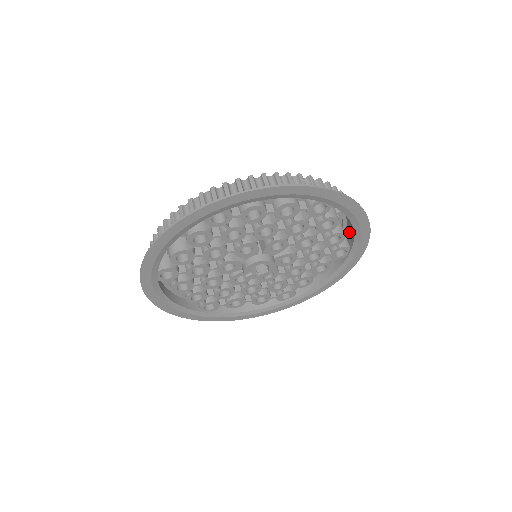
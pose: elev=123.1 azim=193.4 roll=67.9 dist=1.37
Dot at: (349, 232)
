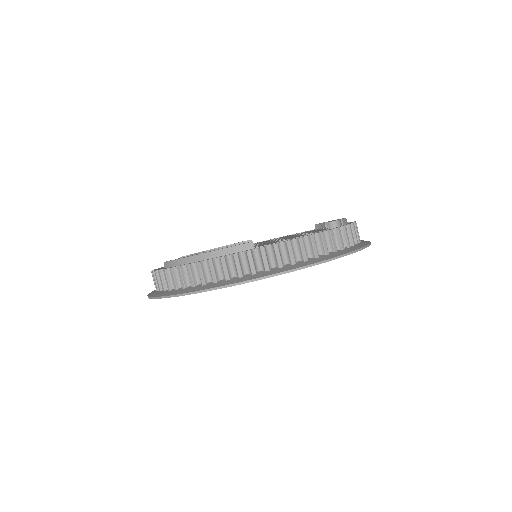
Dot at: occluded
